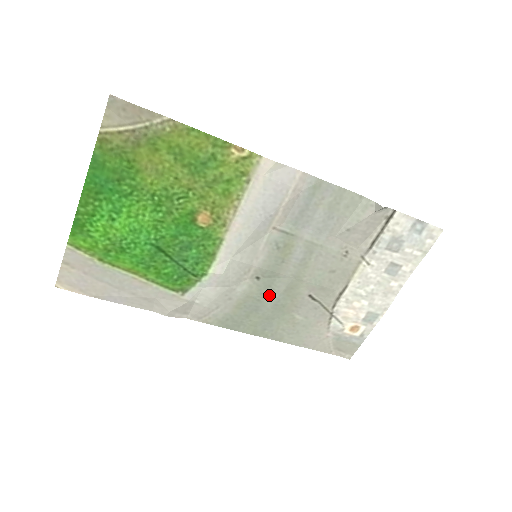
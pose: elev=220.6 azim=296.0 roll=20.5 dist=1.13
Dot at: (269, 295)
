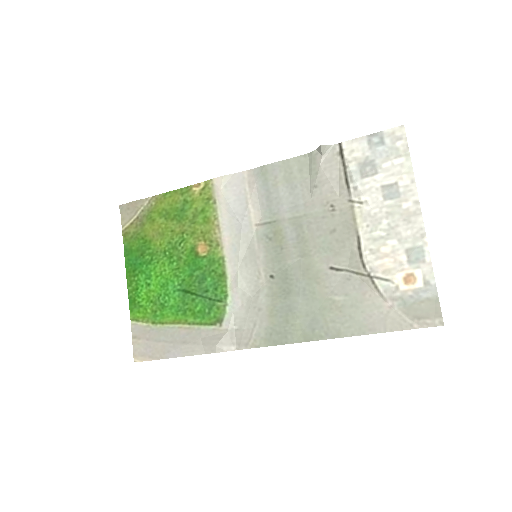
Dot at: (292, 288)
